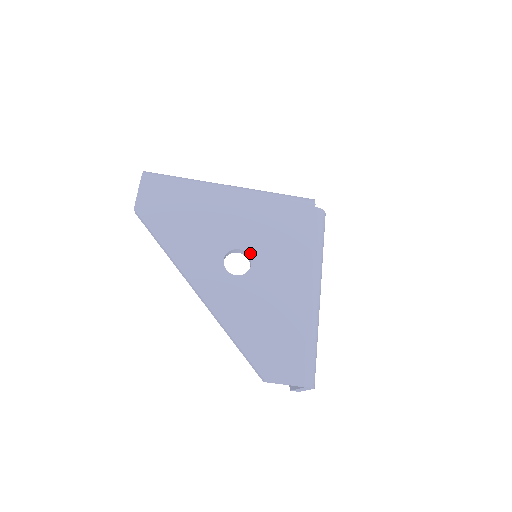
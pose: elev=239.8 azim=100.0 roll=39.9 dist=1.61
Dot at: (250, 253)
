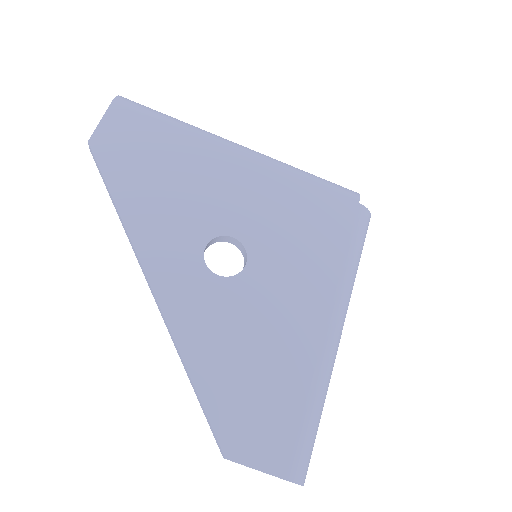
Dot at: (248, 247)
